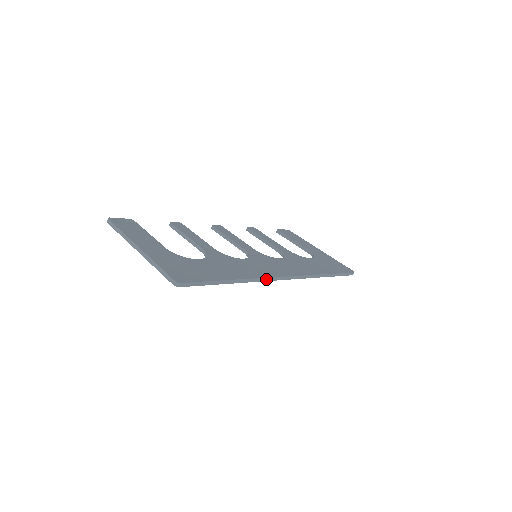
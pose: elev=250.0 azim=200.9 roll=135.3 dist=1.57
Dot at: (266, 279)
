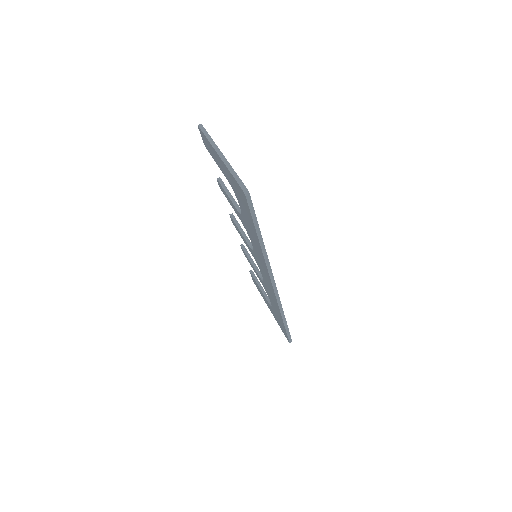
Dot at: (269, 268)
